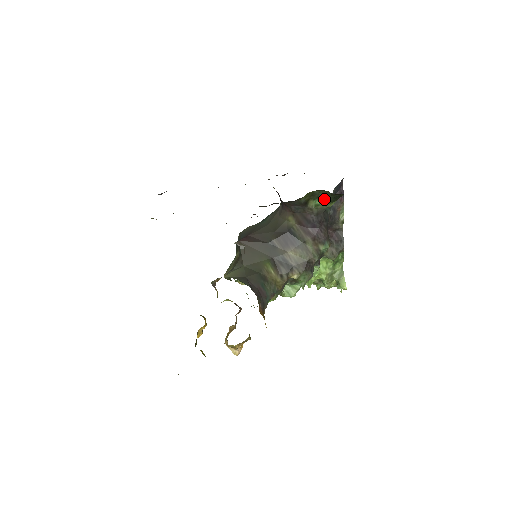
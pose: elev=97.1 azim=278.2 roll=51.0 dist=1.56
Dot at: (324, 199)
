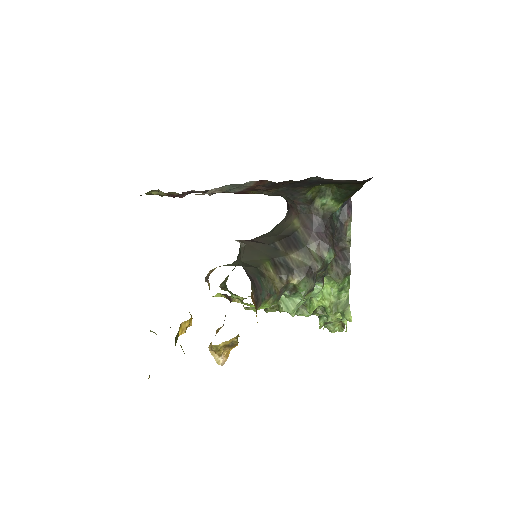
Dot at: (331, 197)
